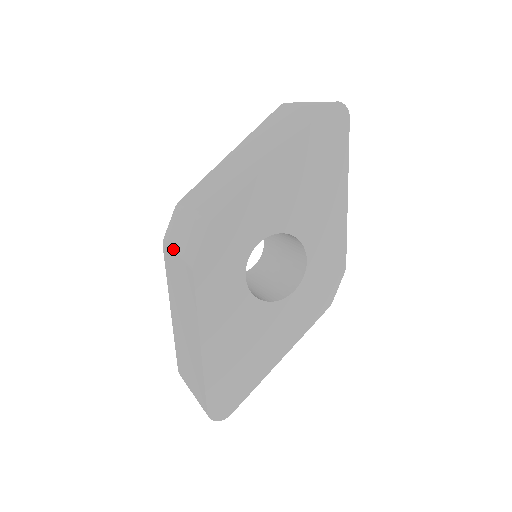
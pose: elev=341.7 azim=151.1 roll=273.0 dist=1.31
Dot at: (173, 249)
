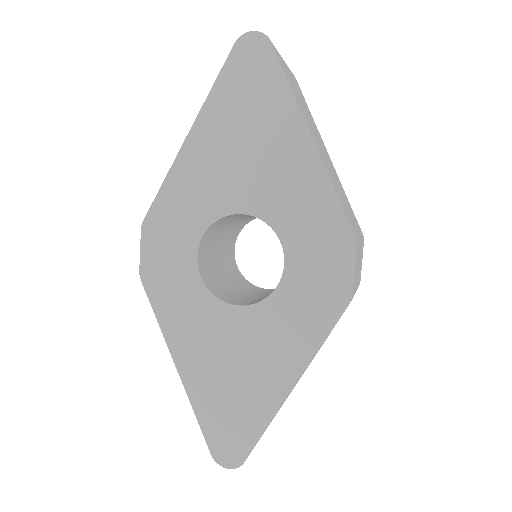
Dot at: occluded
